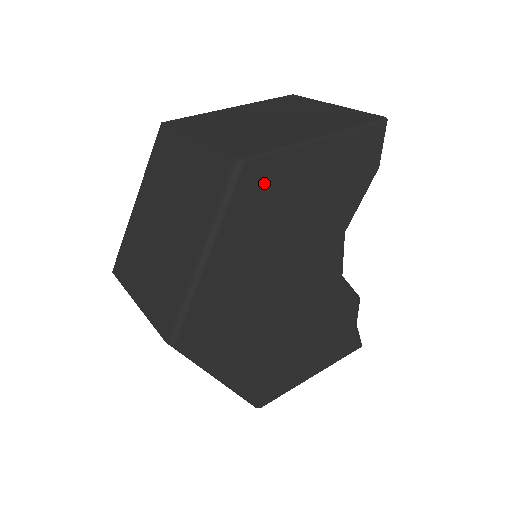
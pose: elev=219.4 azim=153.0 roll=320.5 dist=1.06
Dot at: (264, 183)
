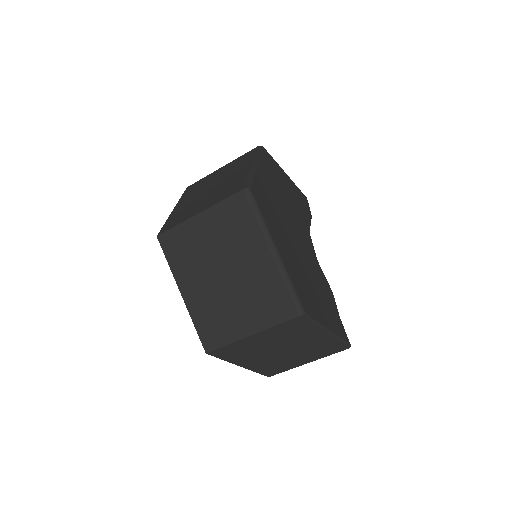
Dot at: (271, 164)
